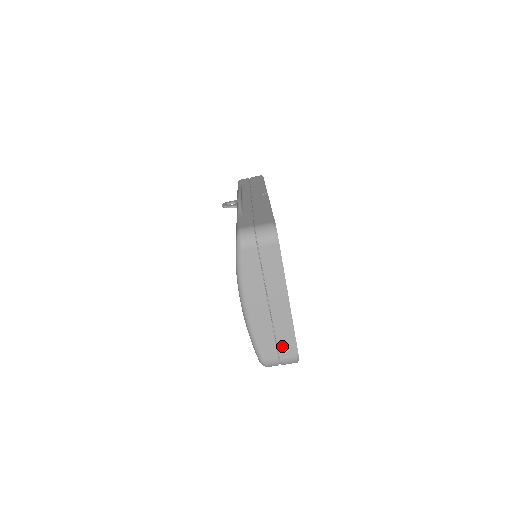
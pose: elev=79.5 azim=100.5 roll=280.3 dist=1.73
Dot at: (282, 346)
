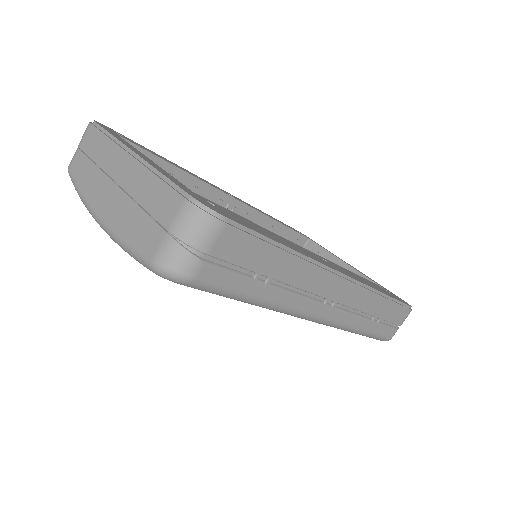
Dot at: (158, 209)
